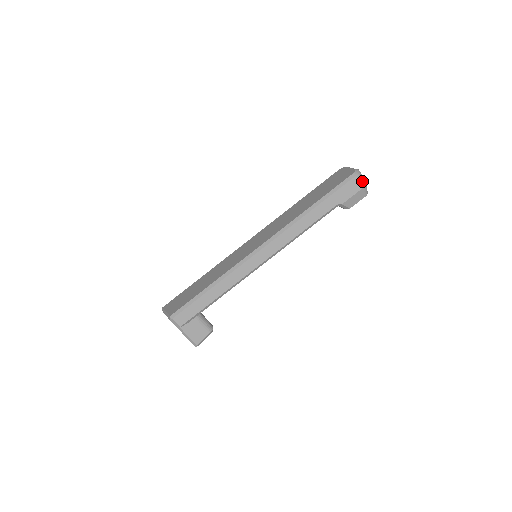
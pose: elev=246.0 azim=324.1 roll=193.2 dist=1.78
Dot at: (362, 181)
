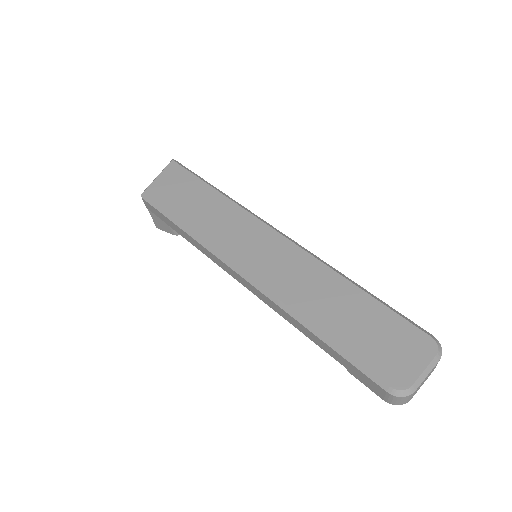
Dot at: (394, 401)
